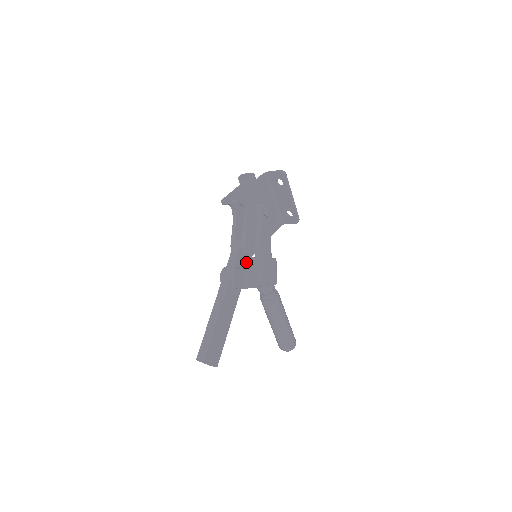
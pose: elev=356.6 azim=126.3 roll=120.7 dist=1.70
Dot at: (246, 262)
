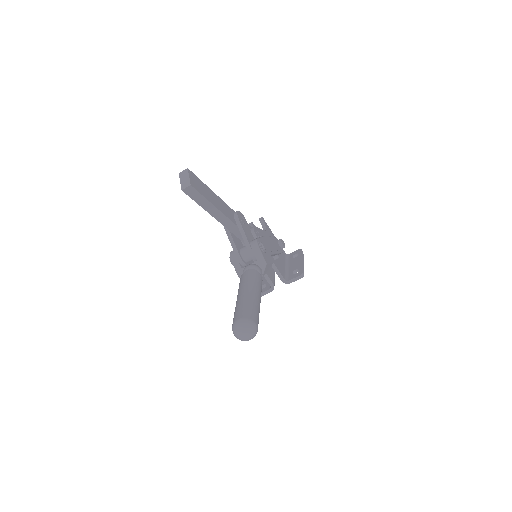
Dot at: occluded
